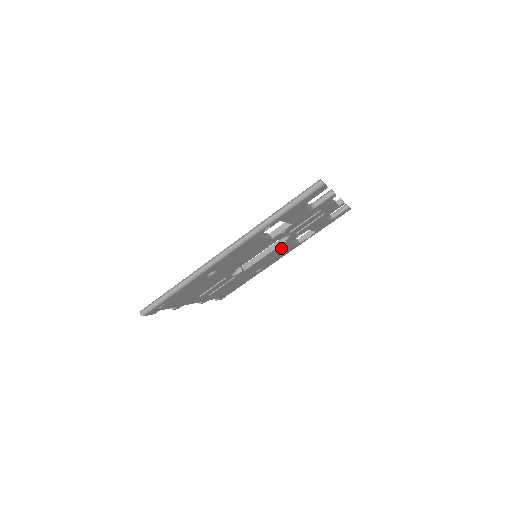
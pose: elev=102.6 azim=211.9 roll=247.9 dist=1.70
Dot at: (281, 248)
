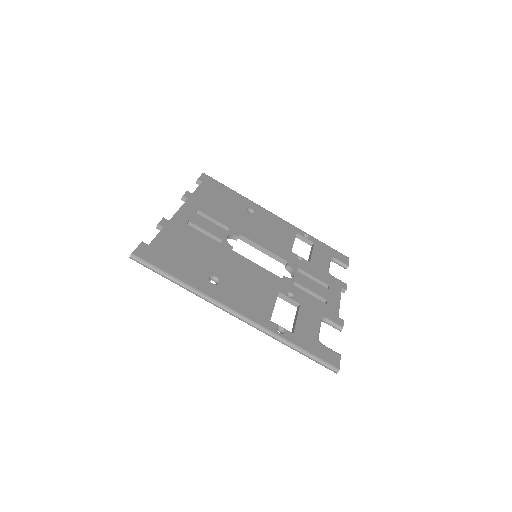
Dot at: occluded
